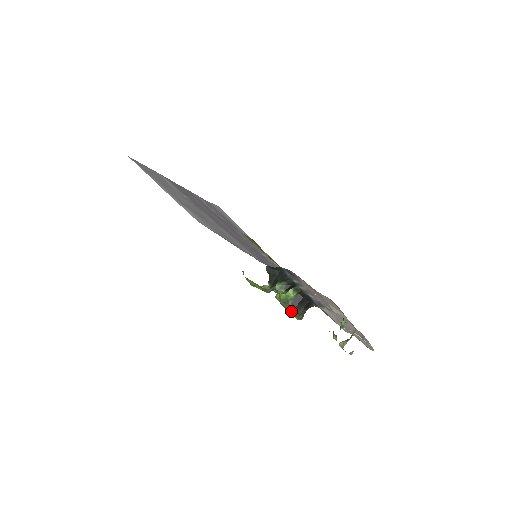
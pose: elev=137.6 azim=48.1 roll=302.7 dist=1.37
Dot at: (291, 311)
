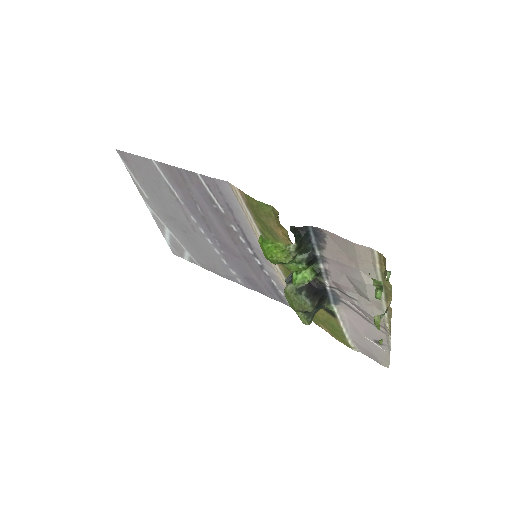
Dot at: (303, 305)
